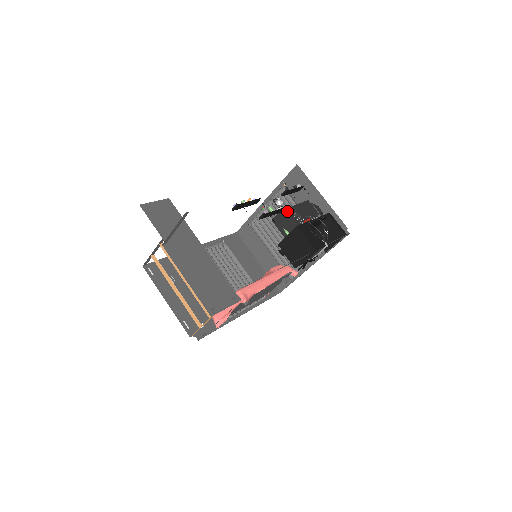
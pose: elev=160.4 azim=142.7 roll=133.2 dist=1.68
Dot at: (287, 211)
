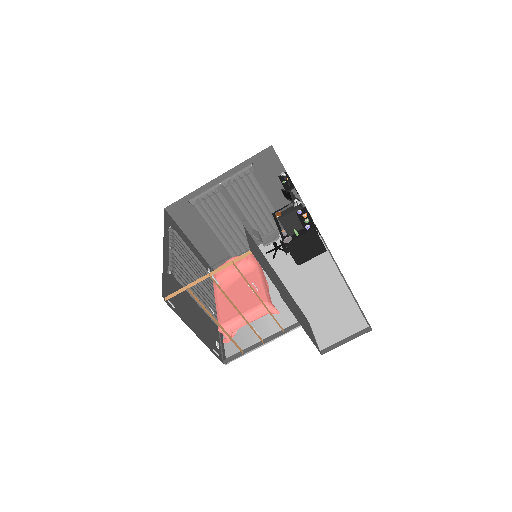
Dot at: occluded
